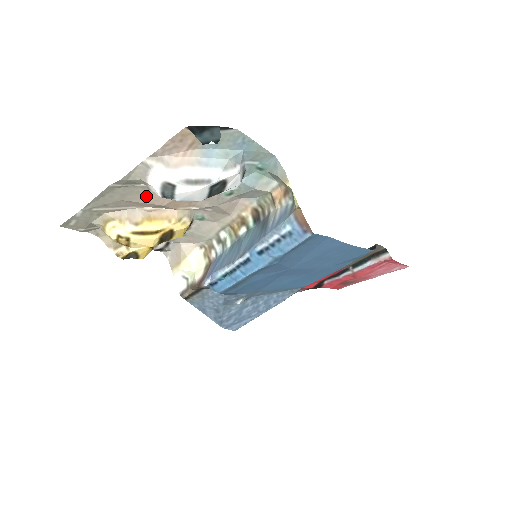
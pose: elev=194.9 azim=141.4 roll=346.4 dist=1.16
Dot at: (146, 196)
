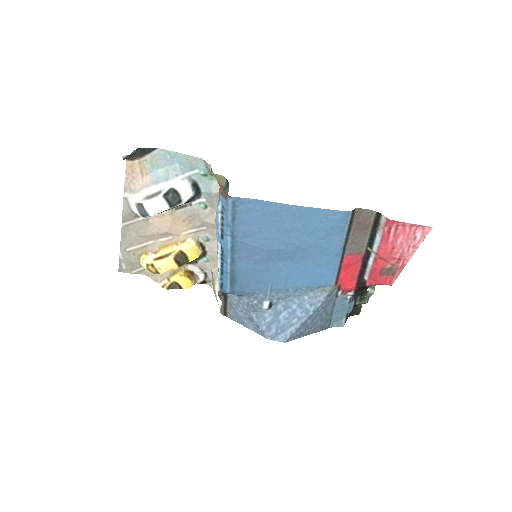
Dot at: (150, 228)
